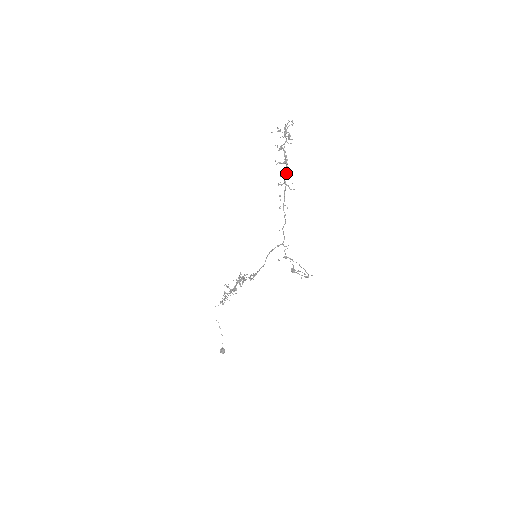
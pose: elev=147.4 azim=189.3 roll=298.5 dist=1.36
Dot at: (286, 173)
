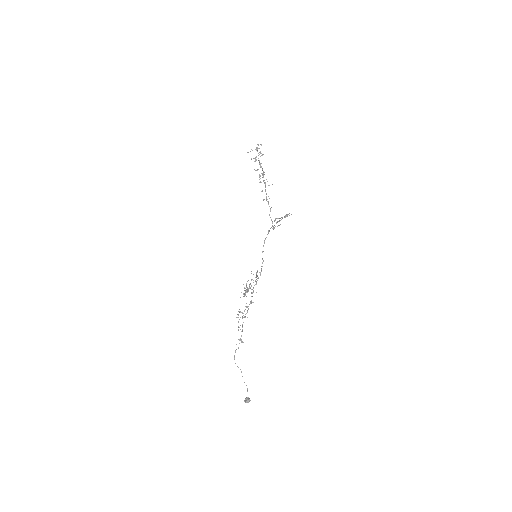
Dot at: (263, 174)
